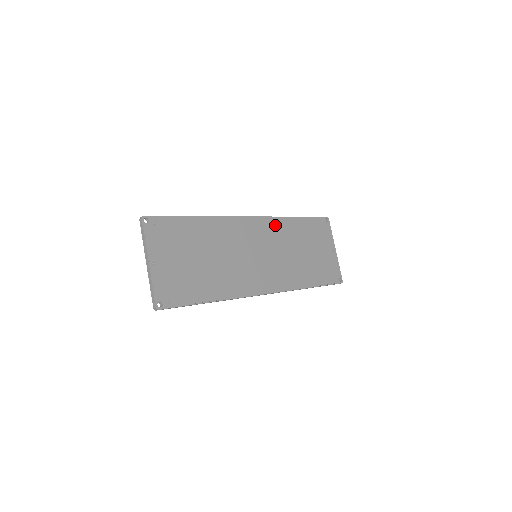
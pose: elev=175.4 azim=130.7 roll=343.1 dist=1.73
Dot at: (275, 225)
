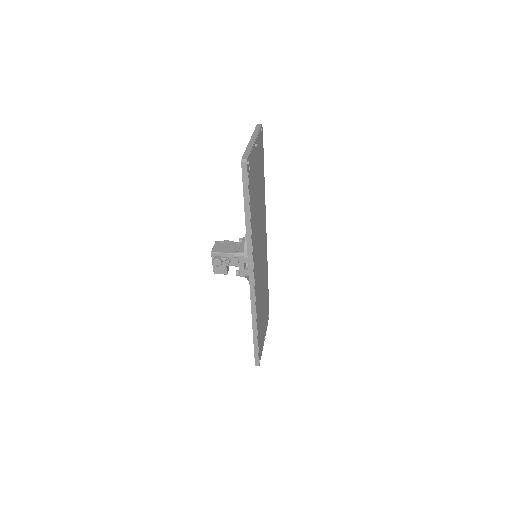
Dot at: (266, 262)
